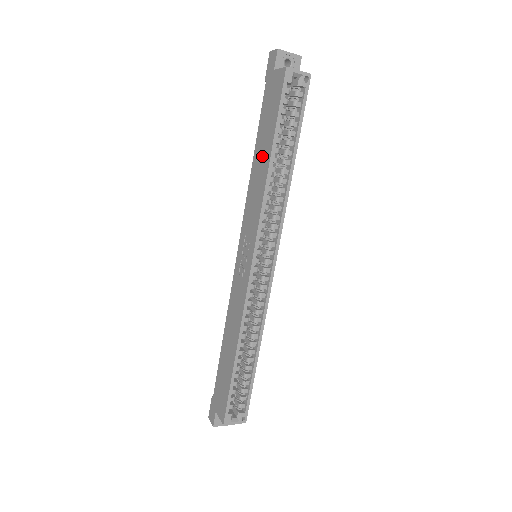
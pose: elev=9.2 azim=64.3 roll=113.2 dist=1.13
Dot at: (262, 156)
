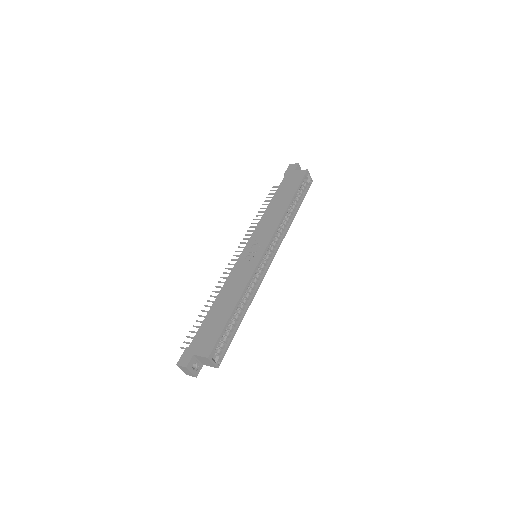
Dot at: (280, 203)
